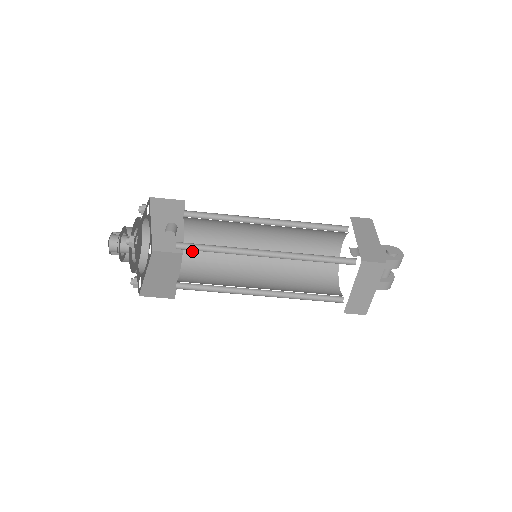
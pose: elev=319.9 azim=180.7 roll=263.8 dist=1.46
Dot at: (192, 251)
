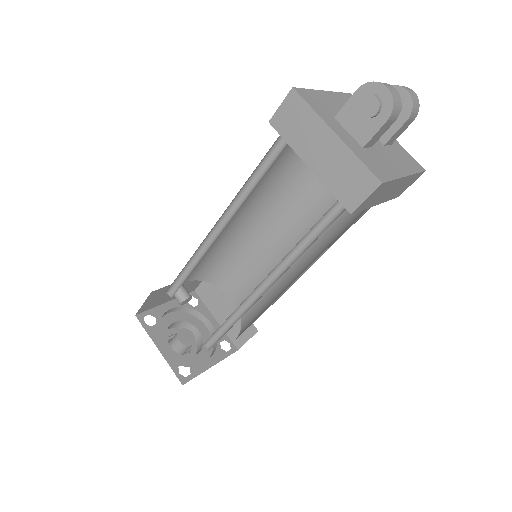
Dot at: (213, 276)
